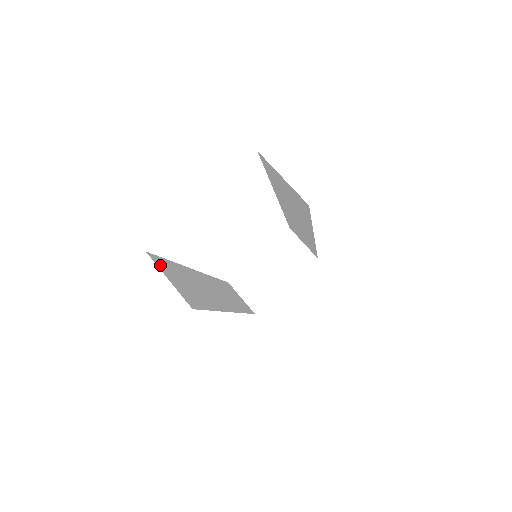
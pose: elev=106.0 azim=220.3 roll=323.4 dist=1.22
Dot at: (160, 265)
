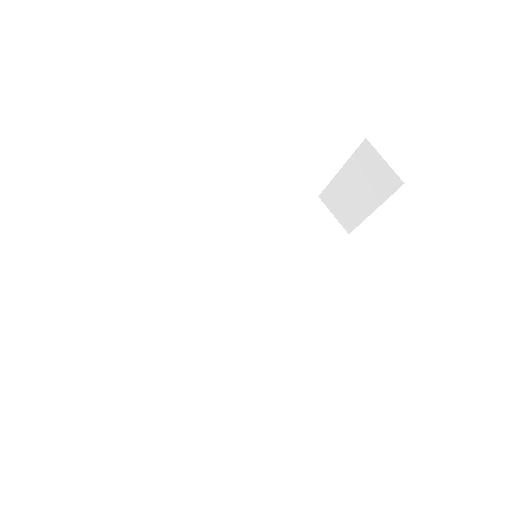
Dot at: (118, 337)
